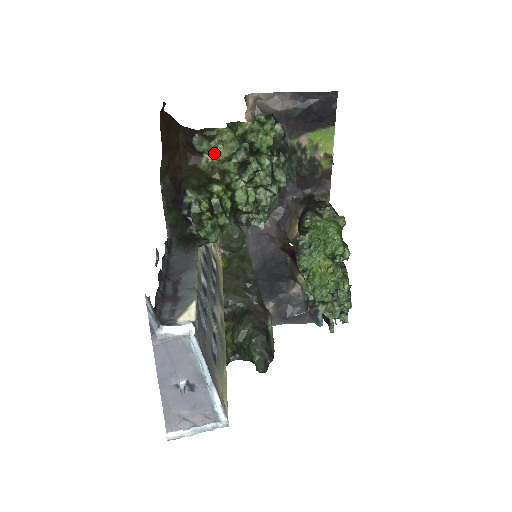
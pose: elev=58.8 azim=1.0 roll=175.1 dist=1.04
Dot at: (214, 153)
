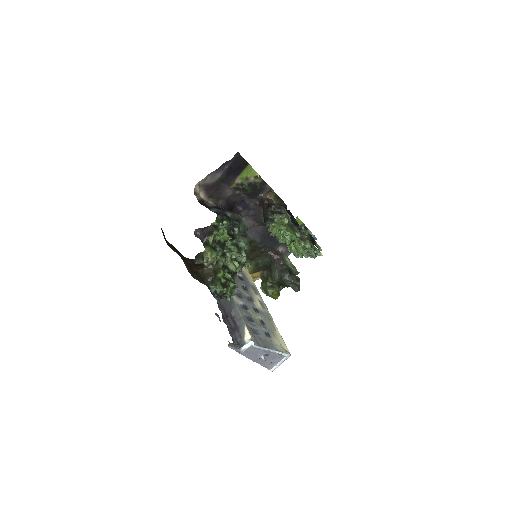
Dot at: (208, 262)
